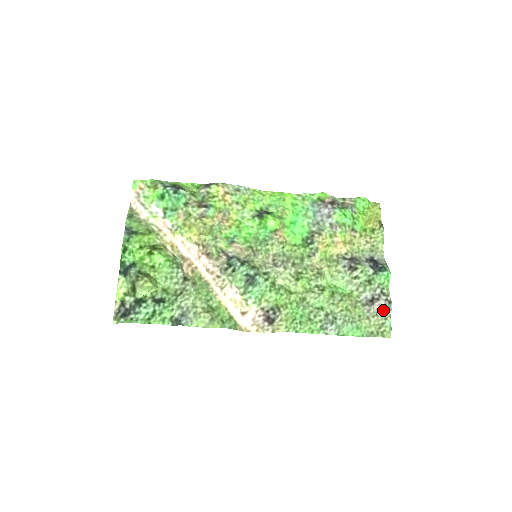
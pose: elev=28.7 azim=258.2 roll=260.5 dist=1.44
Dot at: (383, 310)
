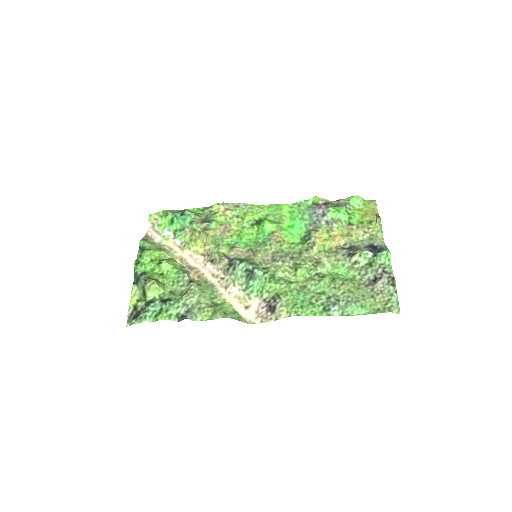
Dot at: (387, 287)
